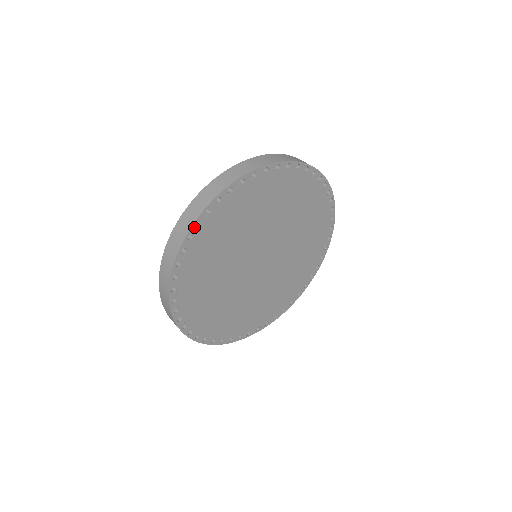
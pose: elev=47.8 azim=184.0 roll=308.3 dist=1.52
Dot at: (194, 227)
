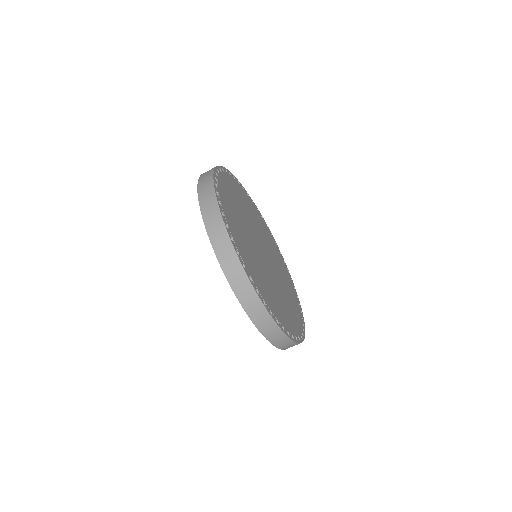
Dot at: (217, 195)
